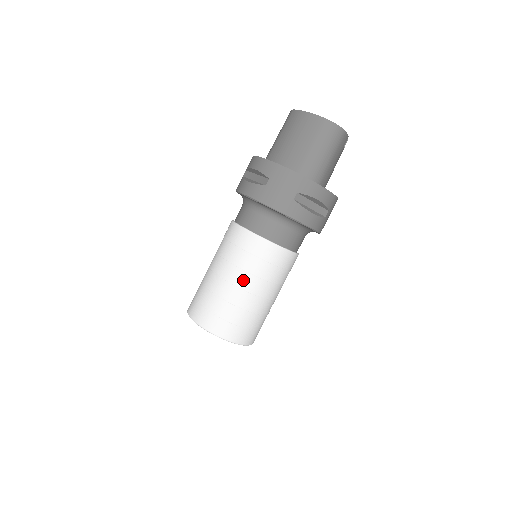
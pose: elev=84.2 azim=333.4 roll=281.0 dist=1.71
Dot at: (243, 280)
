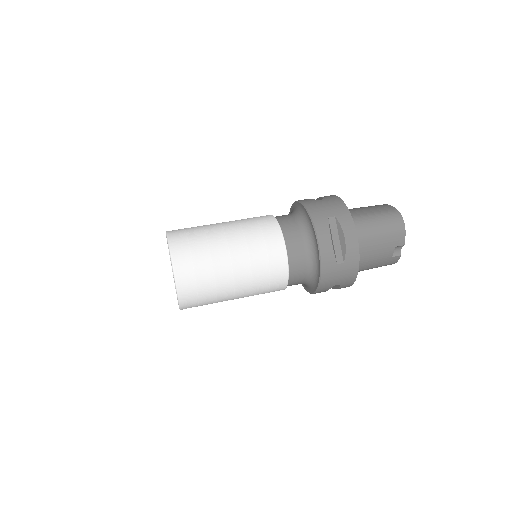
Dot at: (234, 233)
